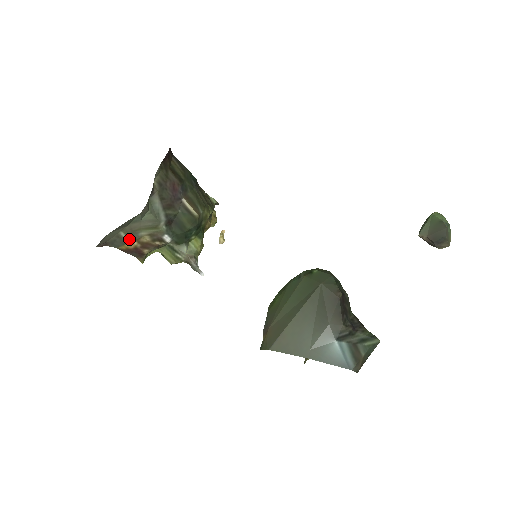
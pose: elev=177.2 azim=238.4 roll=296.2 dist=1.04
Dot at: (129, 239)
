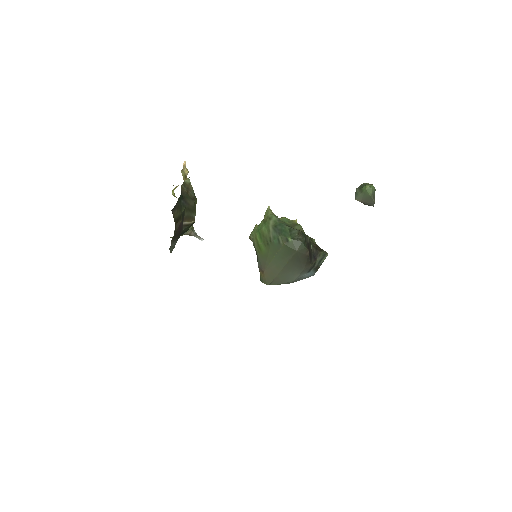
Dot at: occluded
